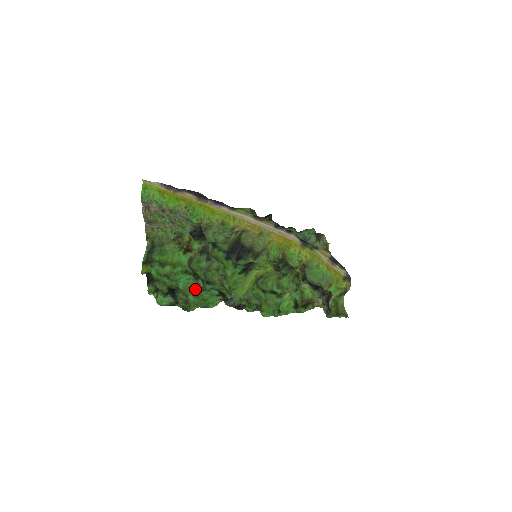
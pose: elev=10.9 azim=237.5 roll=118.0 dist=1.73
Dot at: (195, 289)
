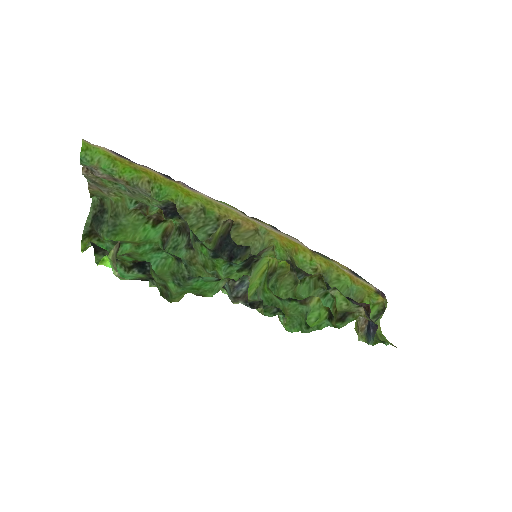
Dot at: (176, 276)
